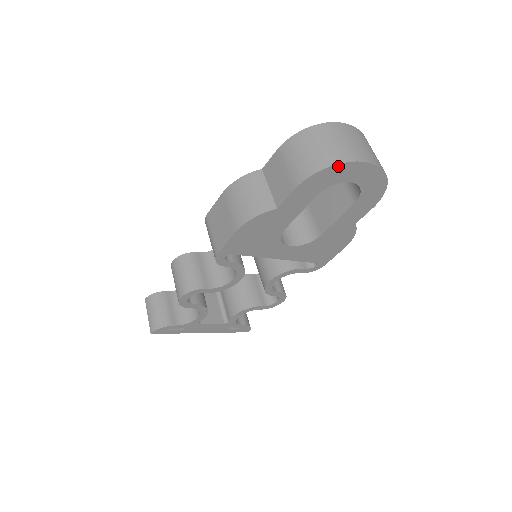
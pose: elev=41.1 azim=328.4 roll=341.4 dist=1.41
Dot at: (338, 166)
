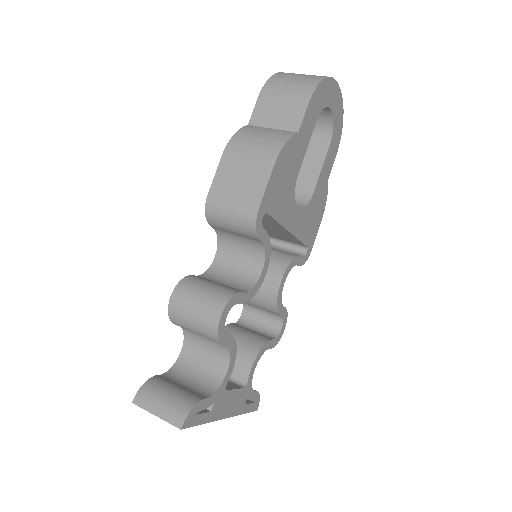
Dot at: (327, 80)
